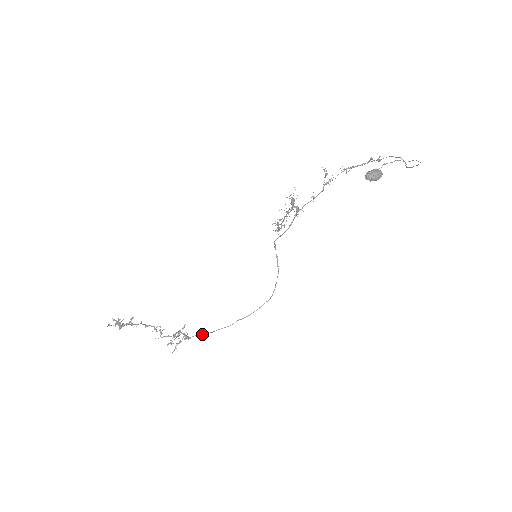
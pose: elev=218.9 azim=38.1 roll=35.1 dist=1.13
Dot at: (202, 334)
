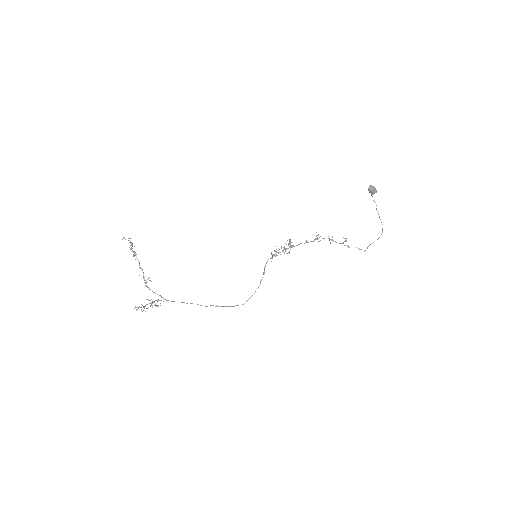
Dot at: occluded
